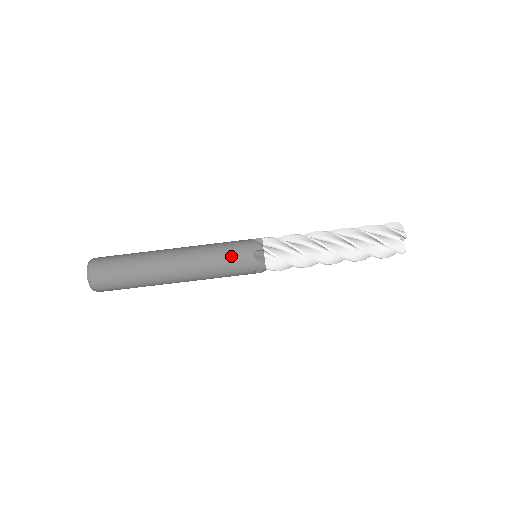
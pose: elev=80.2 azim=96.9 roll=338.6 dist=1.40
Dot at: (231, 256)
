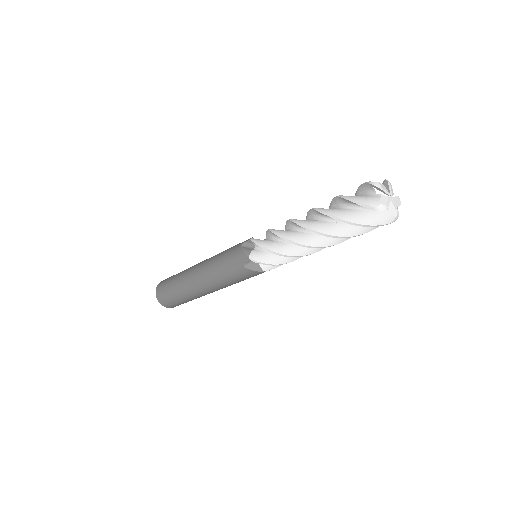
Dot at: (230, 272)
